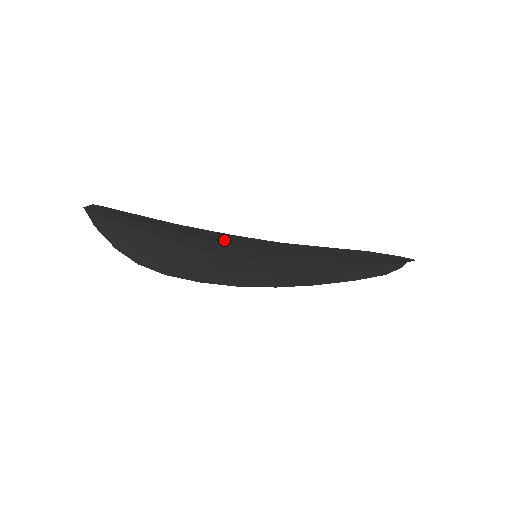
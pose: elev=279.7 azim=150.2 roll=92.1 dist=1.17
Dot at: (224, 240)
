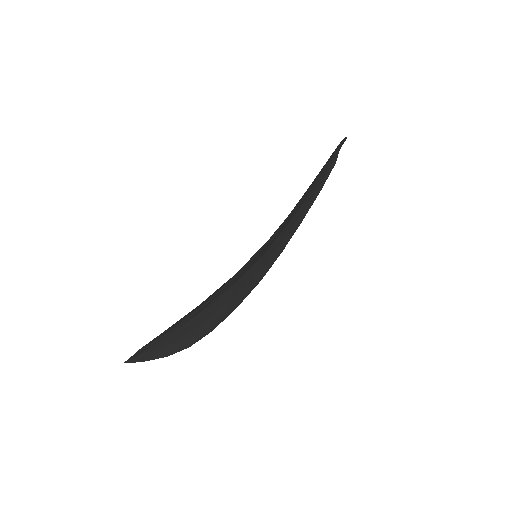
Dot at: occluded
